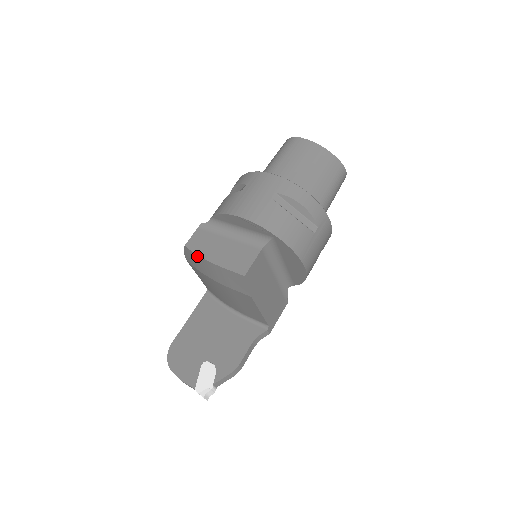
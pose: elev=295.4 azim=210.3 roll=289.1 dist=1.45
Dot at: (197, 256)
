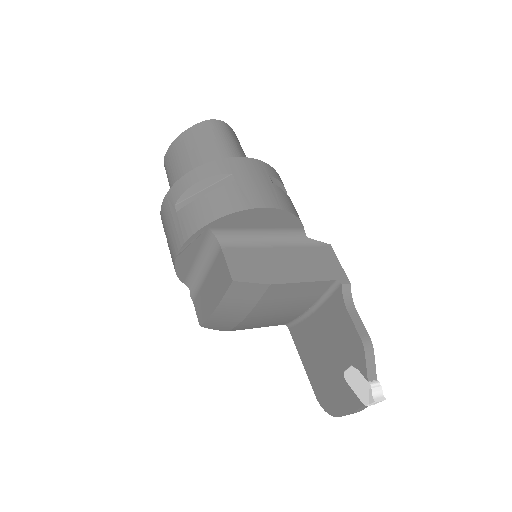
Dot at: (210, 319)
